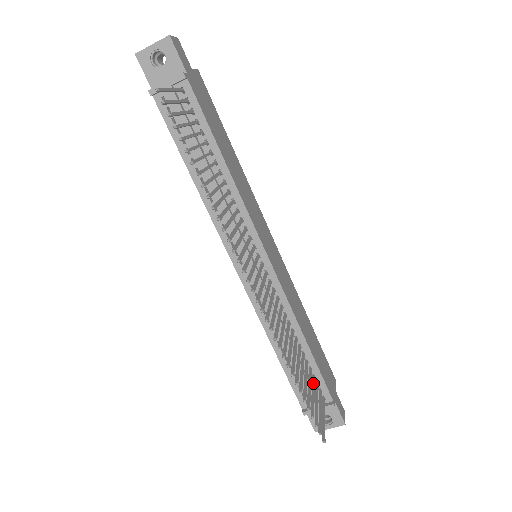
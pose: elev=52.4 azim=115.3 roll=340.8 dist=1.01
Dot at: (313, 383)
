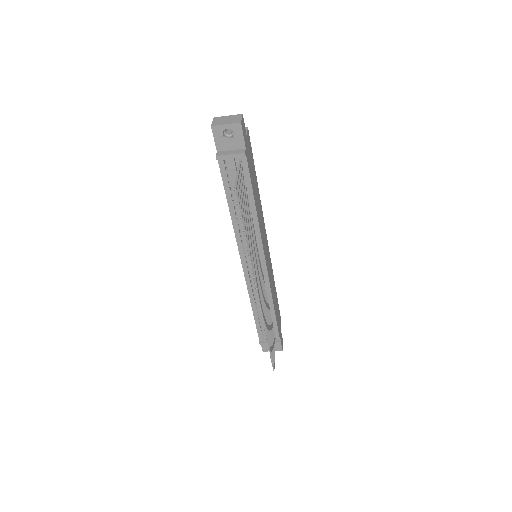
Dot at: (272, 333)
